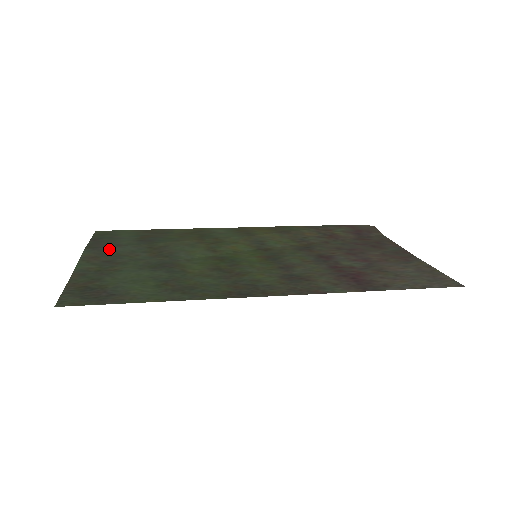
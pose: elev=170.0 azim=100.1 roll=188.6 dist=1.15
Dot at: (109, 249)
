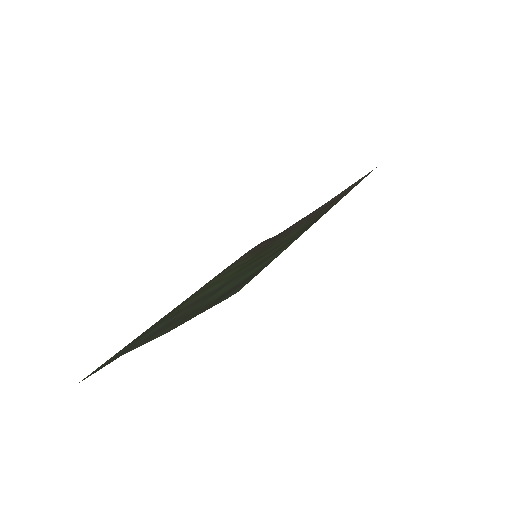
Dot at: (142, 339)
